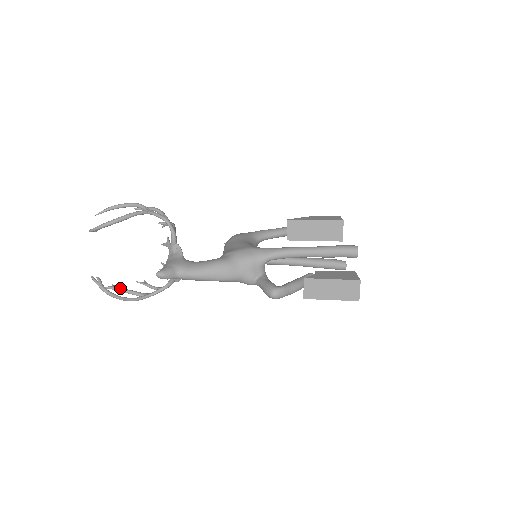
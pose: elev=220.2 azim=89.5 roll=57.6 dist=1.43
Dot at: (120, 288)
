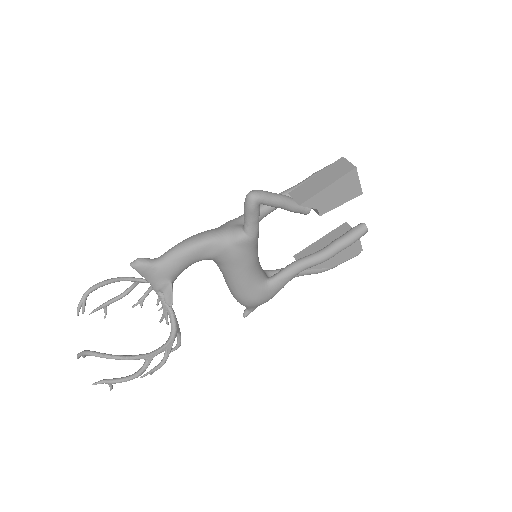
Dot at: (117, 378)
